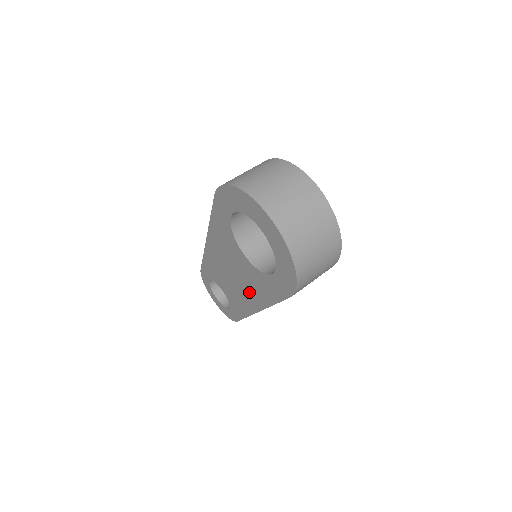
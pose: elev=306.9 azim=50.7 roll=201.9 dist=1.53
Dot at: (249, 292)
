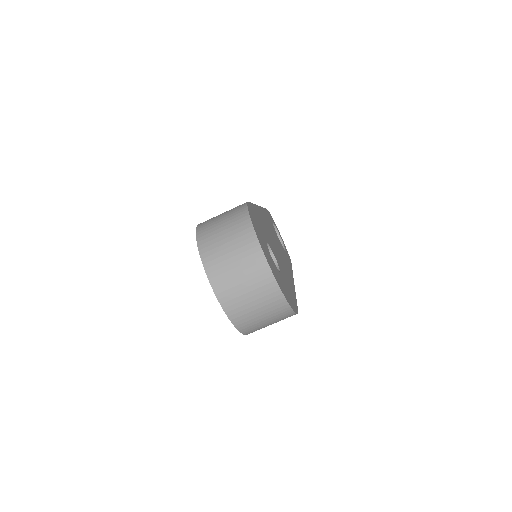
Dot at: occluded
